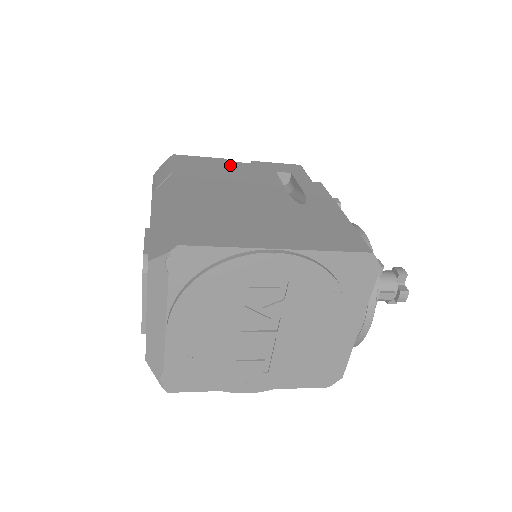
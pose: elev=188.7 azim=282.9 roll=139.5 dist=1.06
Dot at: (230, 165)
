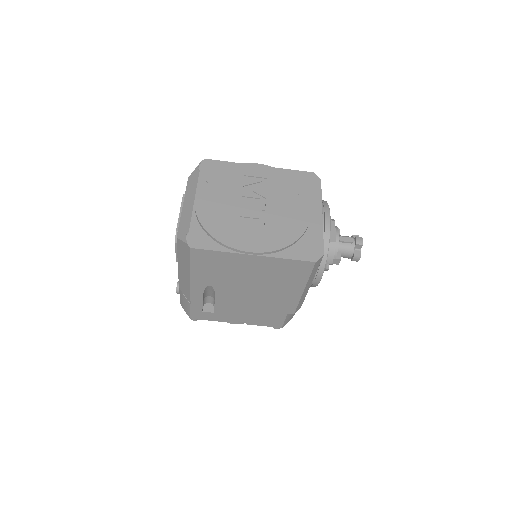
Dot at: occluded
